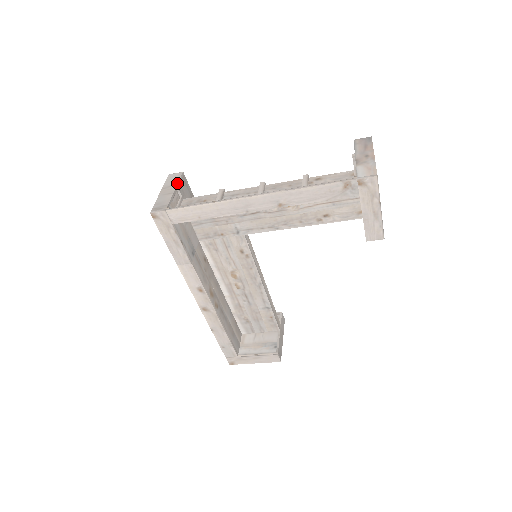
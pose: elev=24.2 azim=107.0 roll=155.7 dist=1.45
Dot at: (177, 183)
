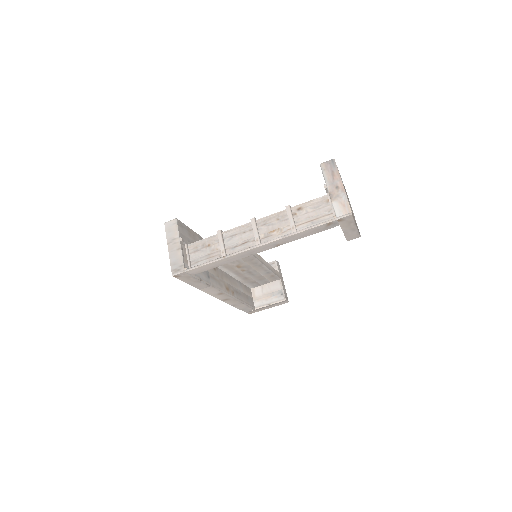
Dot at: (178, 235)
